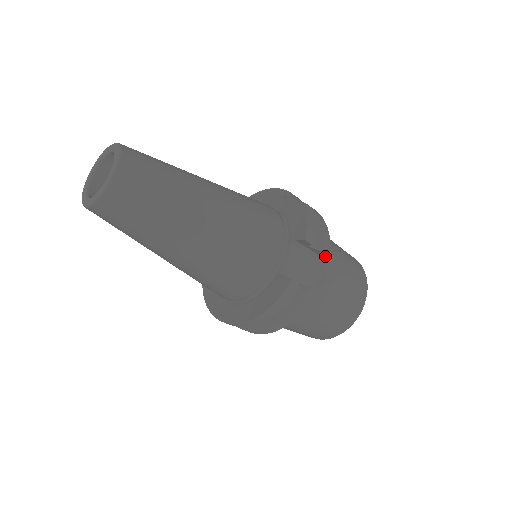
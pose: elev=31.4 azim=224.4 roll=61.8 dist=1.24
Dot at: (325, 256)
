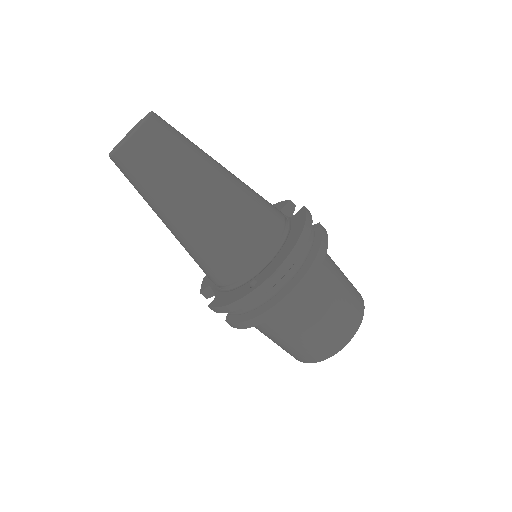
Dot at: occluded
